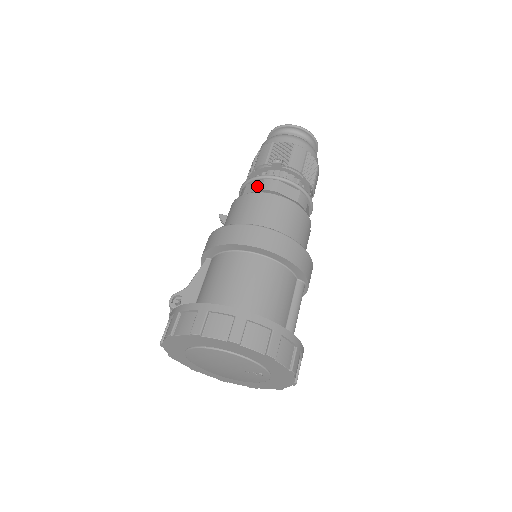
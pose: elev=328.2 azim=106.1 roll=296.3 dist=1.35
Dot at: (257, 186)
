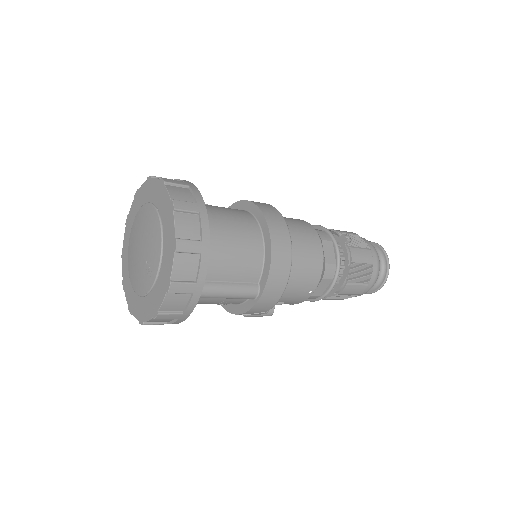
Dot at: (315, 229)
